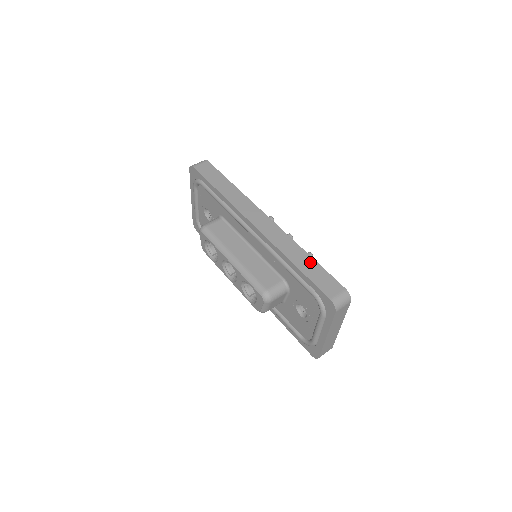
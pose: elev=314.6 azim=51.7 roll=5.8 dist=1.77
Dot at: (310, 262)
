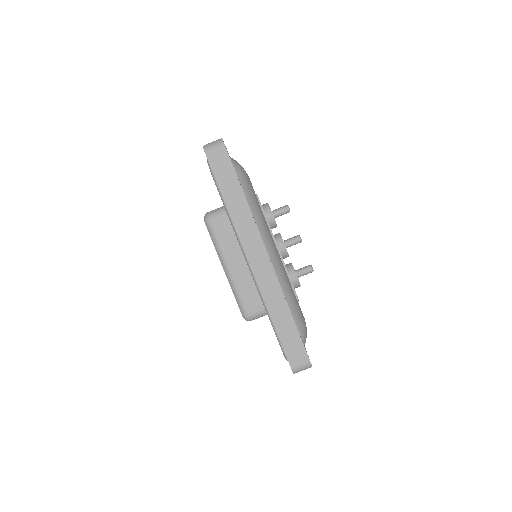
Dot at: (289, 323)
